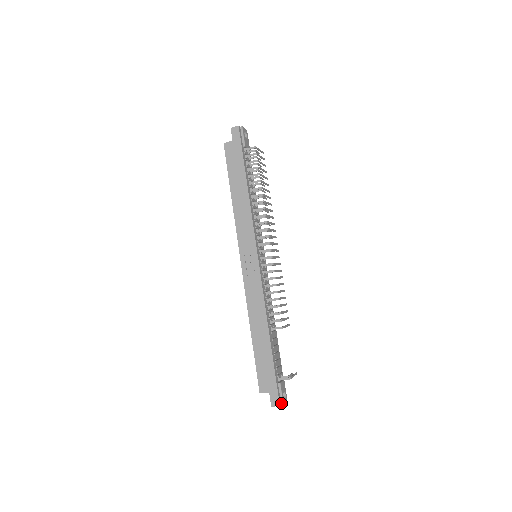
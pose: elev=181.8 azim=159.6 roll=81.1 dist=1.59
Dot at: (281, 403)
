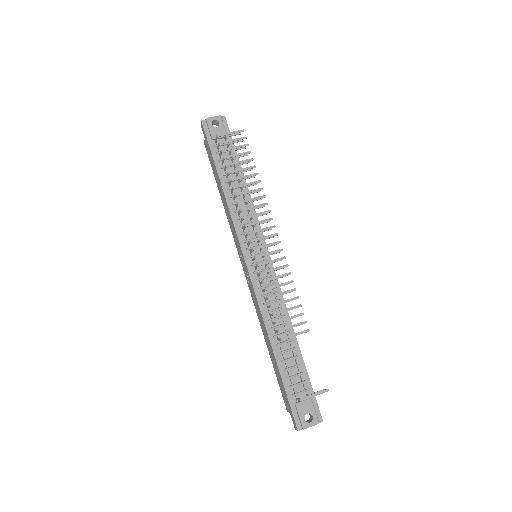
Dot at: (302, 427)
